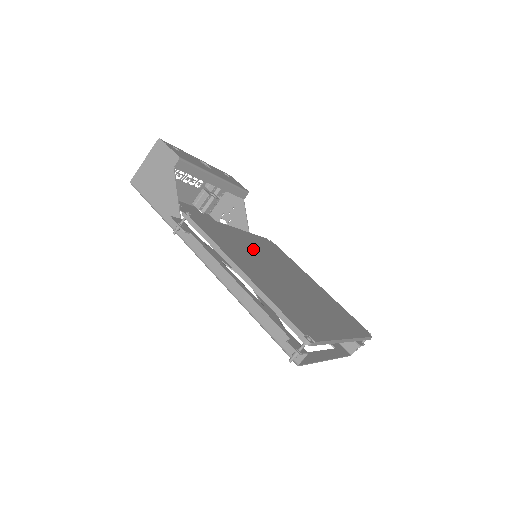
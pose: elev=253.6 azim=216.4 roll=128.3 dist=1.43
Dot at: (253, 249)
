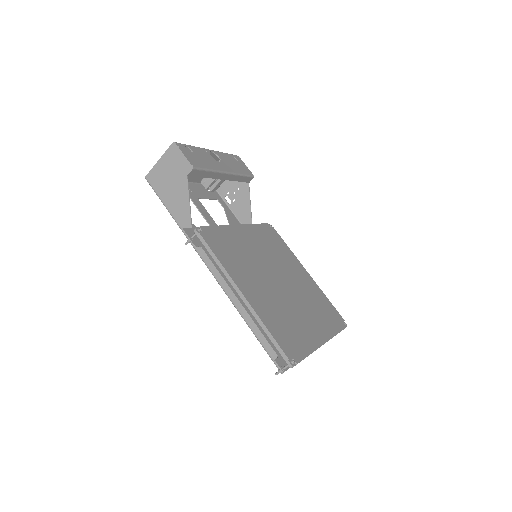
Dot at: (254, 252)
